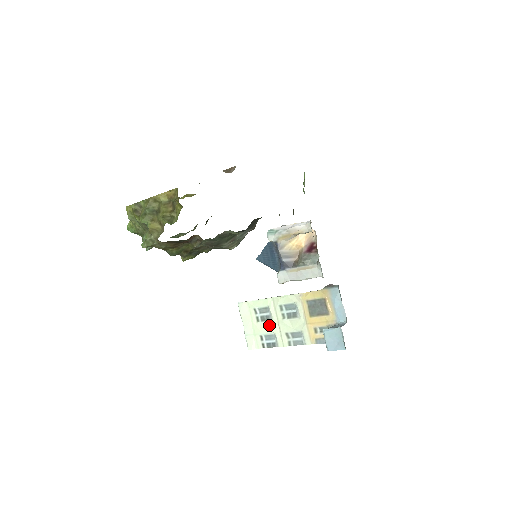
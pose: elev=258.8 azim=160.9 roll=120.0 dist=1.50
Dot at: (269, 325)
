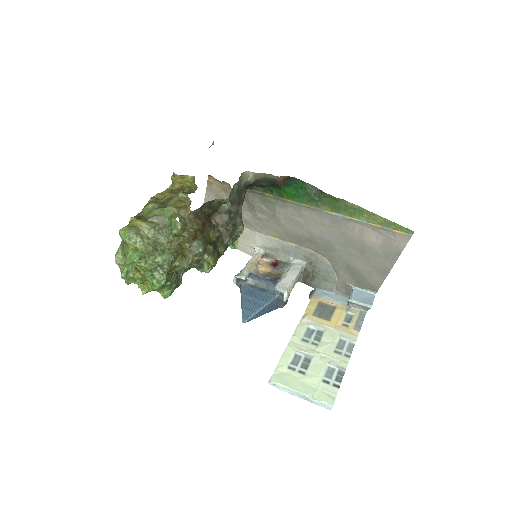
Dot at: (316, 363)
